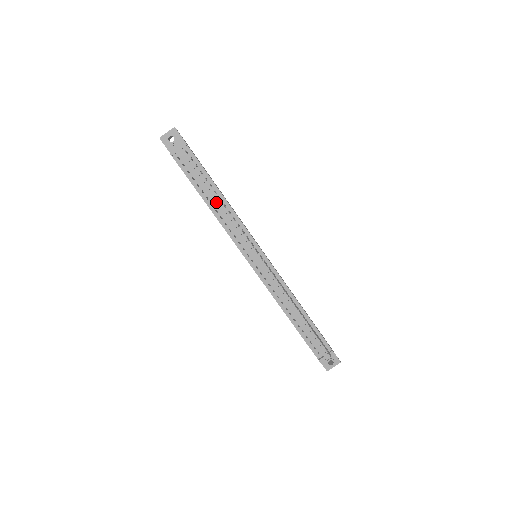
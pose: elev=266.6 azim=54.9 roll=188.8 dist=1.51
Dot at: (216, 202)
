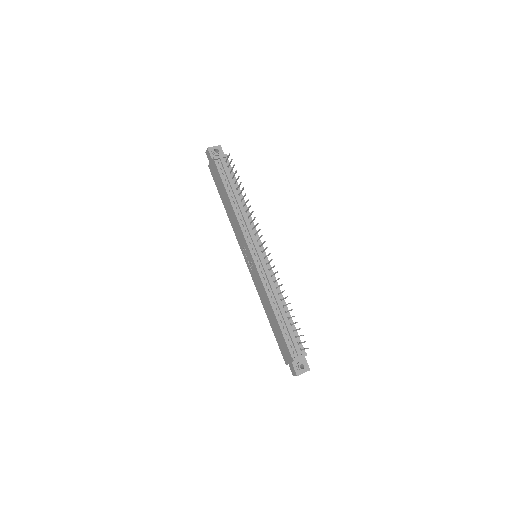
Dot at: (238, 201)
